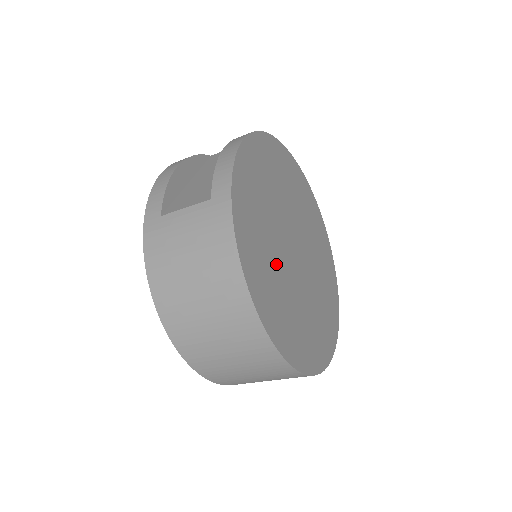
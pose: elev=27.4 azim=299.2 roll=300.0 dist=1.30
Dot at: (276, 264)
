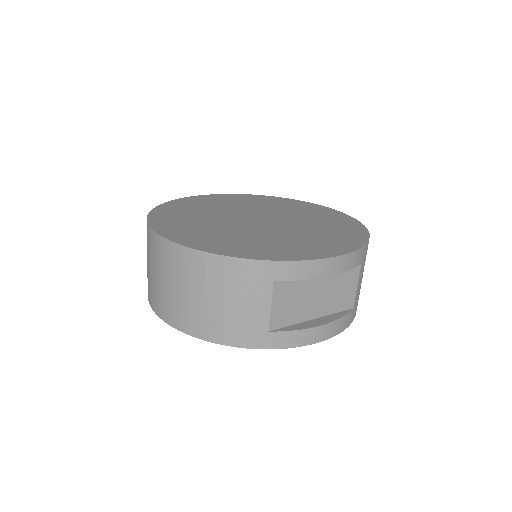
Dot at: (207, 219)
